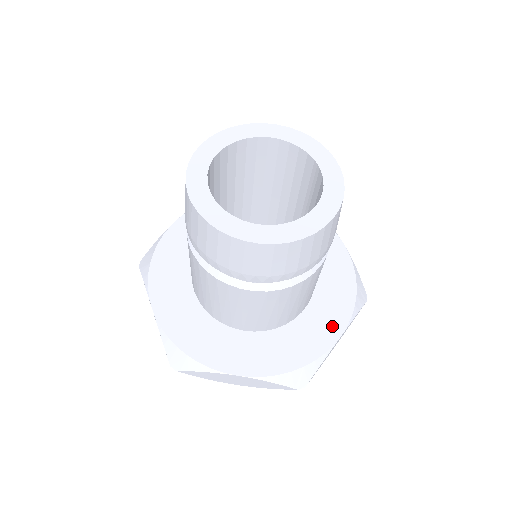
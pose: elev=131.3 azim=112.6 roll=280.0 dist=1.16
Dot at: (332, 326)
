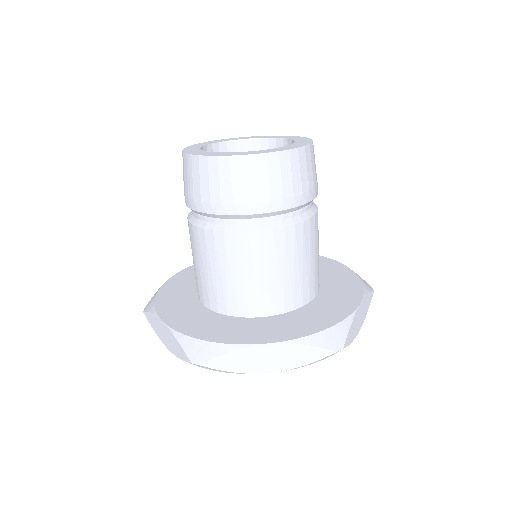
Dot at: (348, 299)
